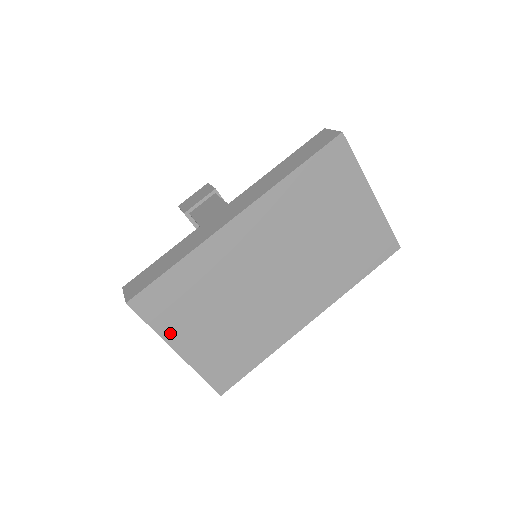
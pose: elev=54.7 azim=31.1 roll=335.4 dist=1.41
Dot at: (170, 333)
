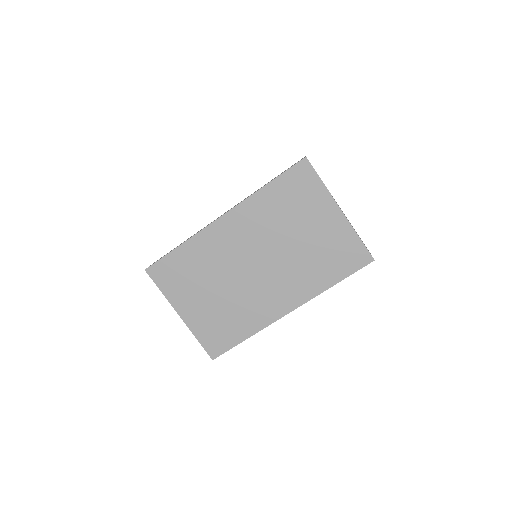
Dot at: (174, 298)
